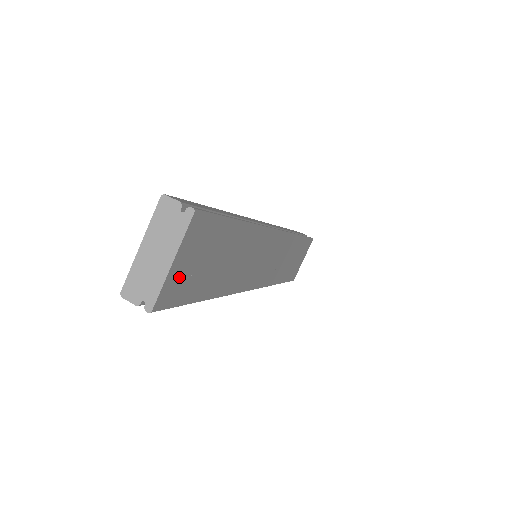
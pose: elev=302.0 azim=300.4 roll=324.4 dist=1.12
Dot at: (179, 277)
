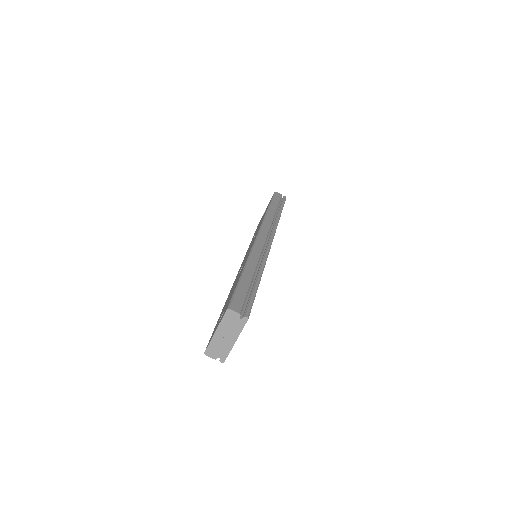
Dot at: occluded
